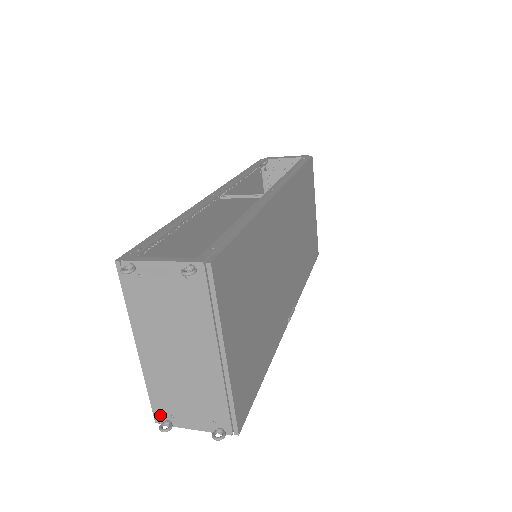
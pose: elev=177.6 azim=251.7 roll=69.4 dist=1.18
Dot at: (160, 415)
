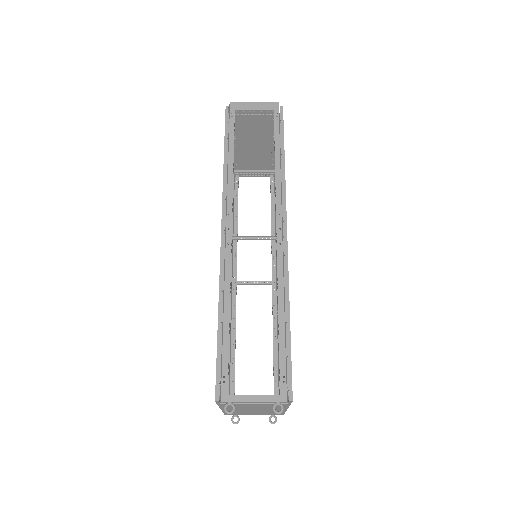
Dot at: occluded
